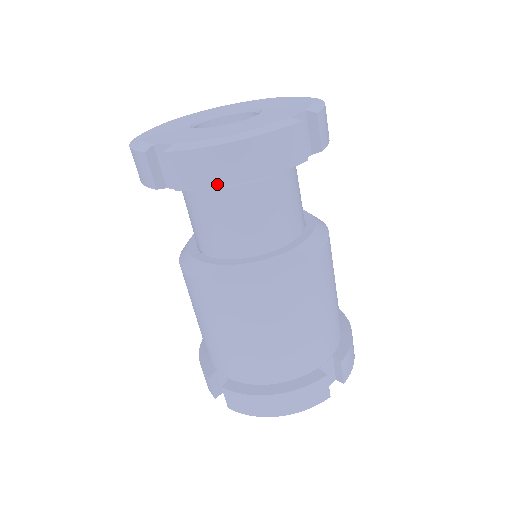
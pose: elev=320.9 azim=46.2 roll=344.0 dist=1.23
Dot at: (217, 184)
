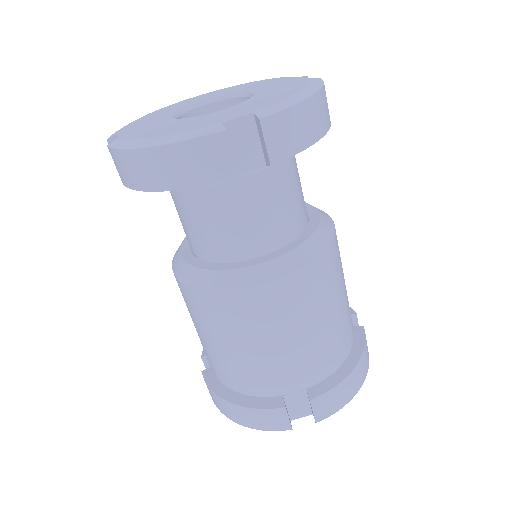
Dot at: (140, 188)
